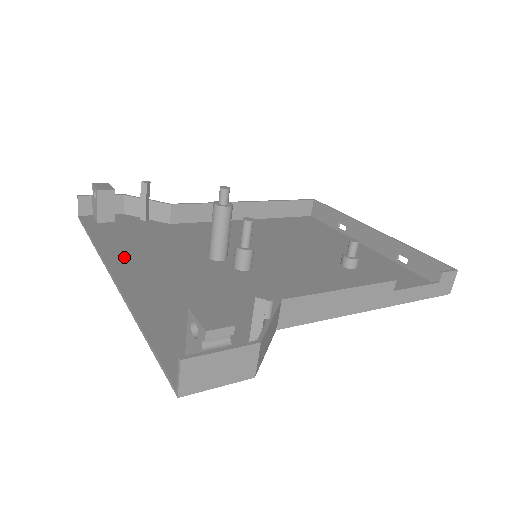
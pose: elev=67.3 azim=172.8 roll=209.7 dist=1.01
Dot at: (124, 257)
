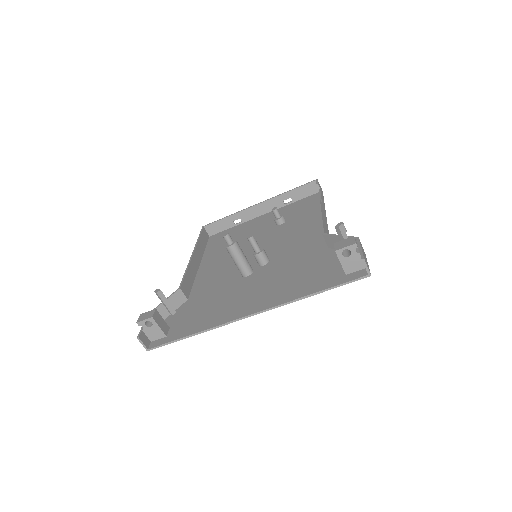
Dot at: (228, 314)
